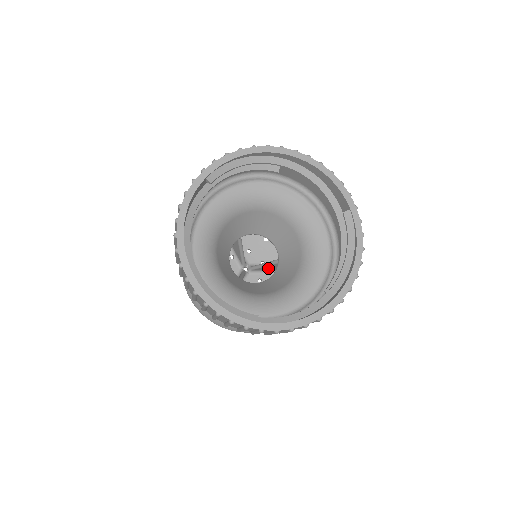
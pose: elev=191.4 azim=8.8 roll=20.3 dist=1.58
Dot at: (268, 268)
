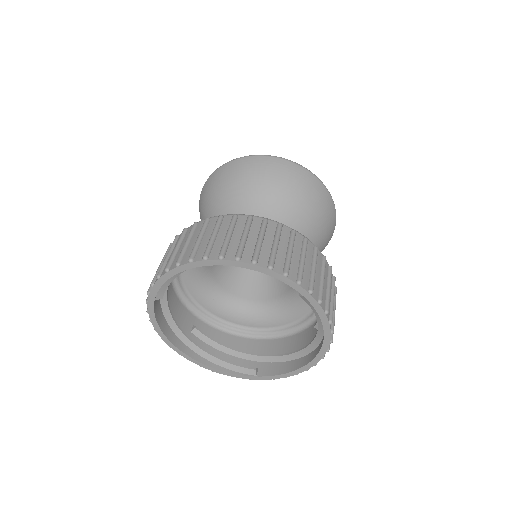
Dot at: occluded
